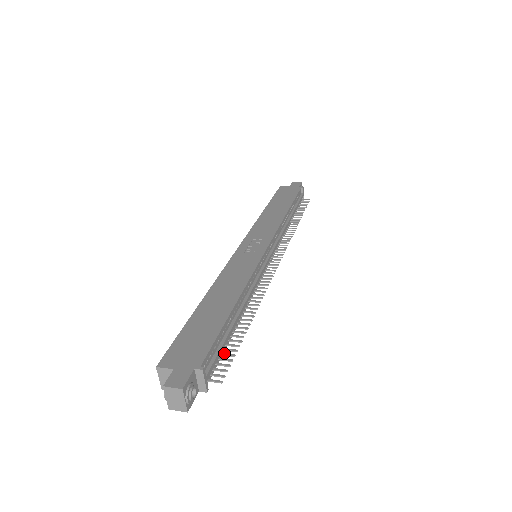
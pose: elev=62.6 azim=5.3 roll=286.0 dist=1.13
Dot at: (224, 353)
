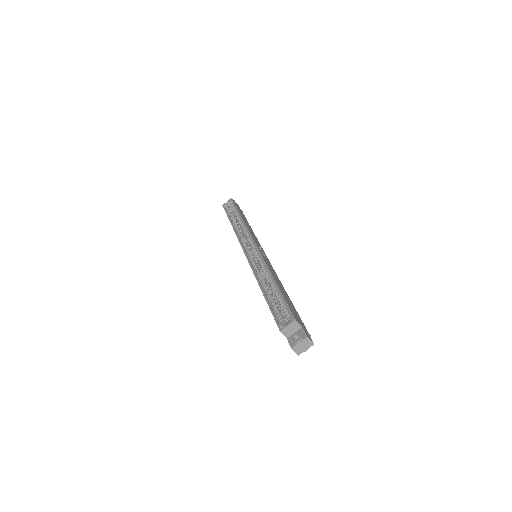
Dot at: occluded
